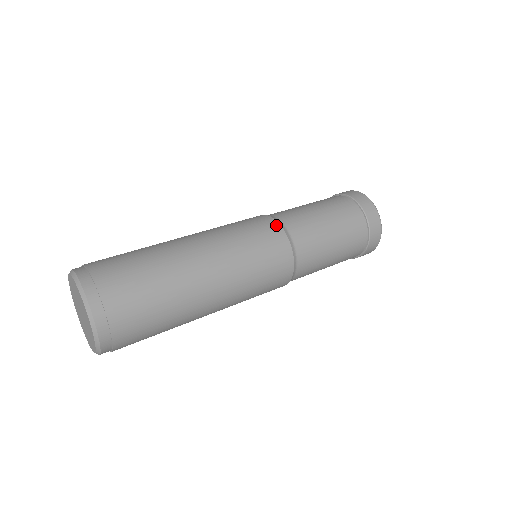
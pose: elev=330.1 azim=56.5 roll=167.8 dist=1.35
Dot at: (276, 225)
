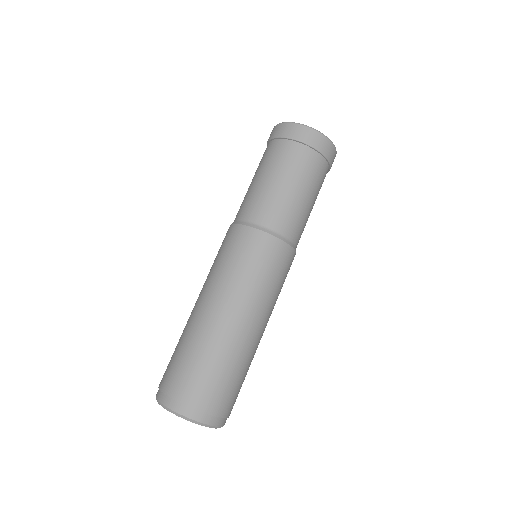
Dot at: (240, 228)
